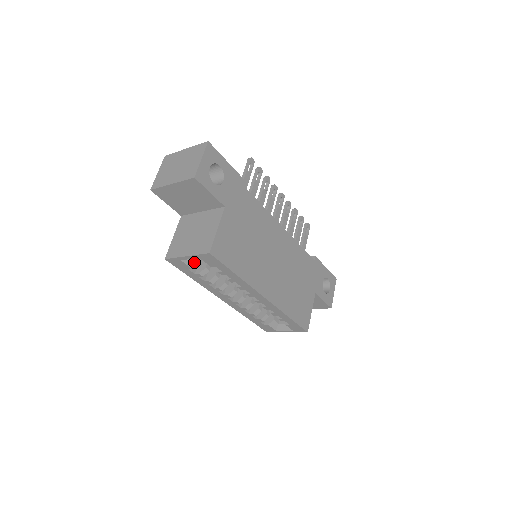
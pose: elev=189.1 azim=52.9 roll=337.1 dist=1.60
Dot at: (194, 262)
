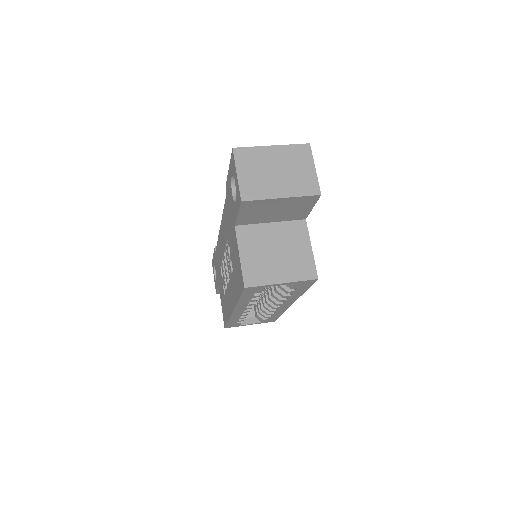
Dot at: occluded
